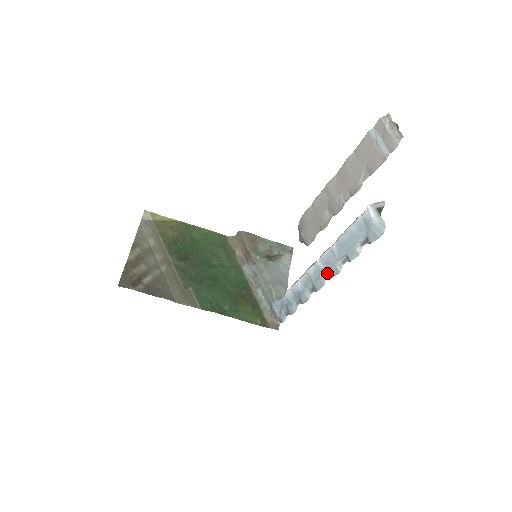
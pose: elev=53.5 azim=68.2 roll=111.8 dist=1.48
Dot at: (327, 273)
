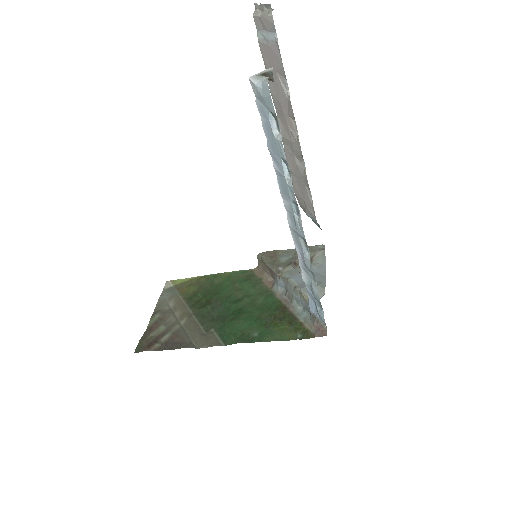
Dot at: (294, 205)
